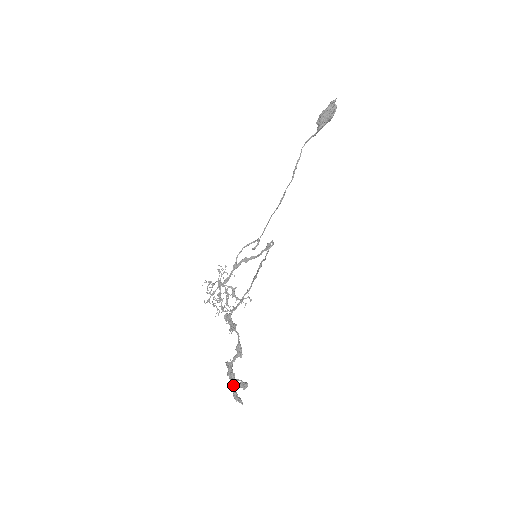
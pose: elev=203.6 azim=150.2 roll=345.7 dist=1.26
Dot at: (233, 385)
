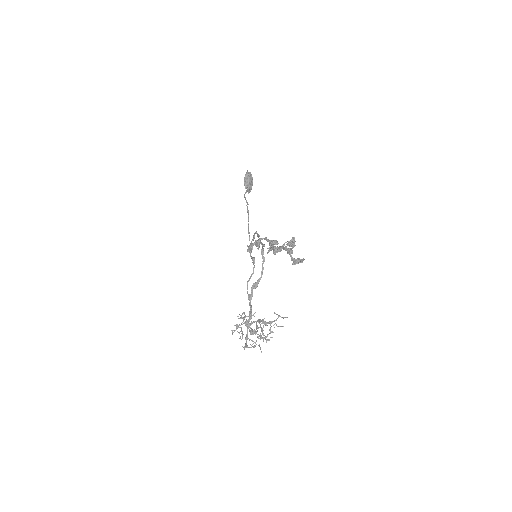
Dot at: (283, 247)
